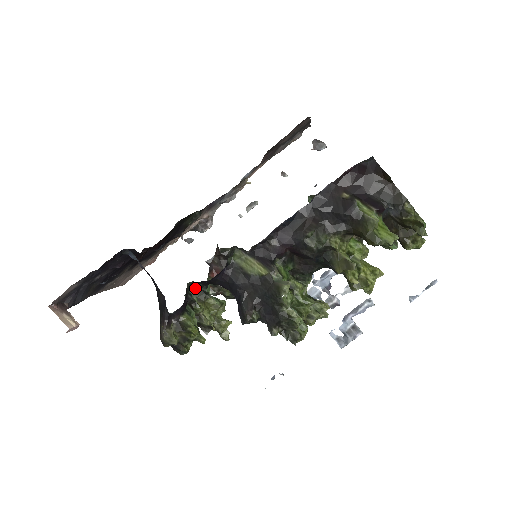
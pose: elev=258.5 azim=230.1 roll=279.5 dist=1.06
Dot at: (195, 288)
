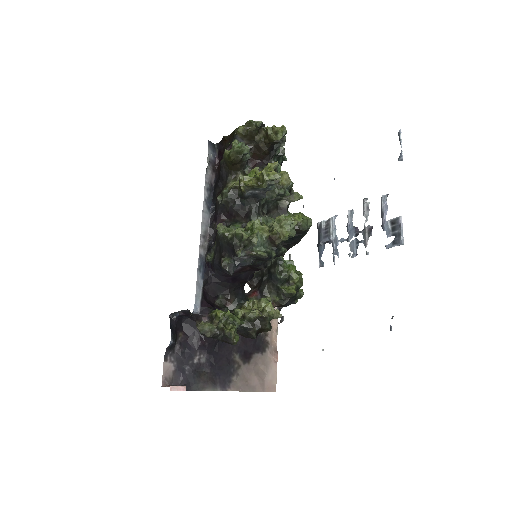
Dot at: (233, 305)
